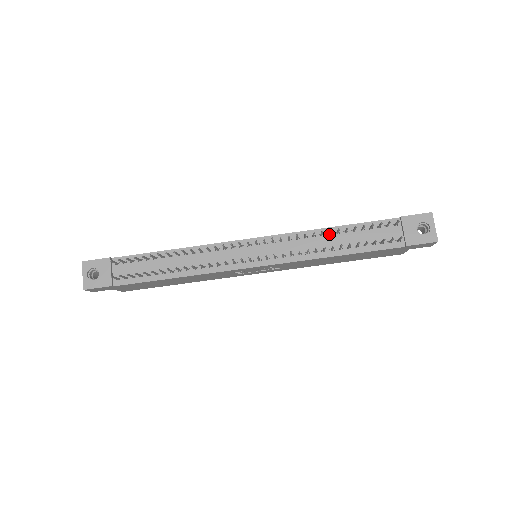
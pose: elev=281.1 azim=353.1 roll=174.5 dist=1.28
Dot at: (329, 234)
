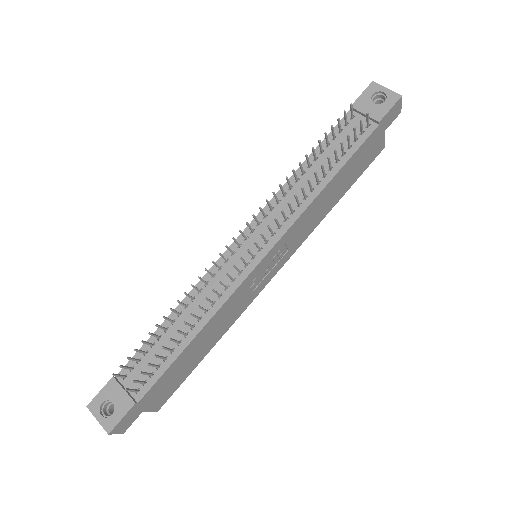
Dot at: (303, 173)
